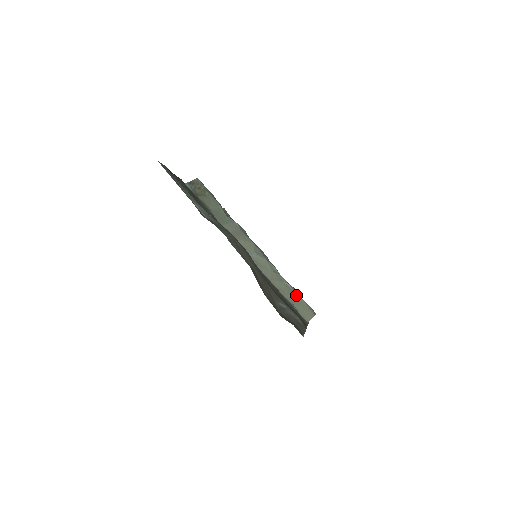
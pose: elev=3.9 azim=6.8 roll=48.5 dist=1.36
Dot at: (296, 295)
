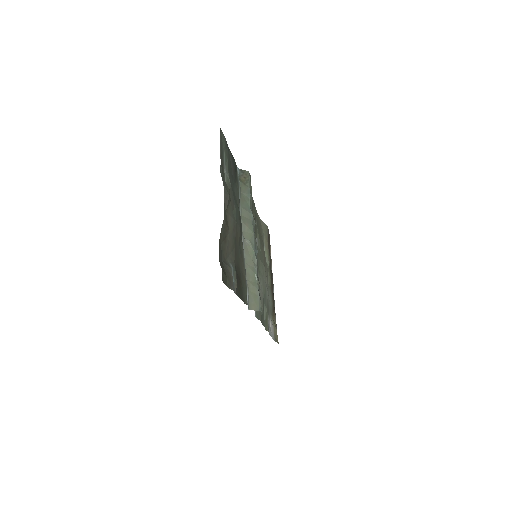
Dot at: (256, 288)
